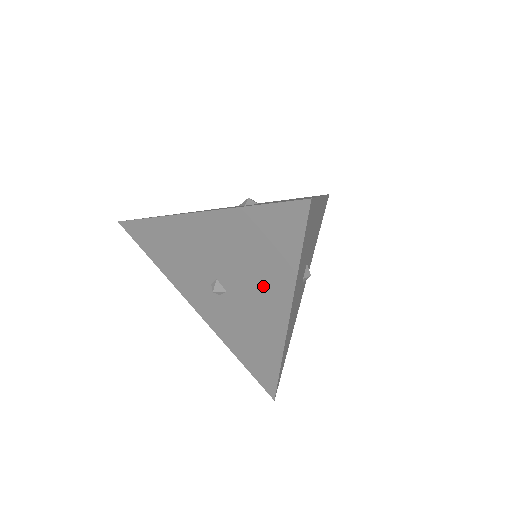
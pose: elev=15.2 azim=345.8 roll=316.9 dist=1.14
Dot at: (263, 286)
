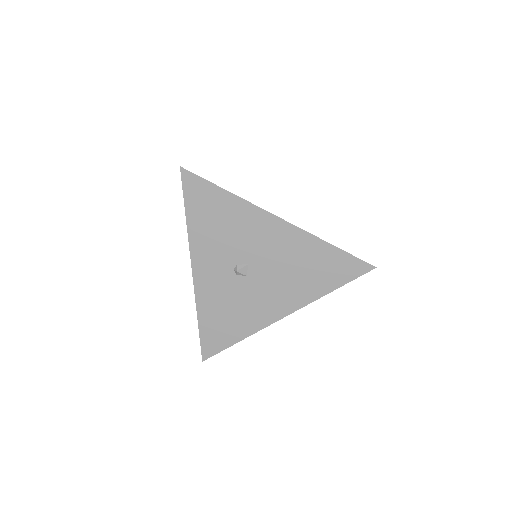
Dot at: (287, 289)
